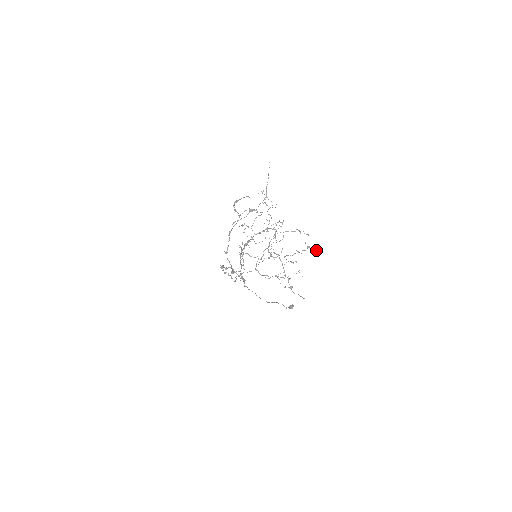
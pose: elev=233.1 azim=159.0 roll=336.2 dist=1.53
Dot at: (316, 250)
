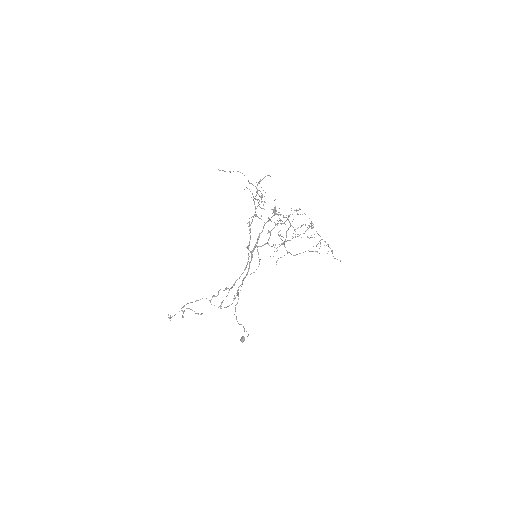
Dot at: (313, 227)
